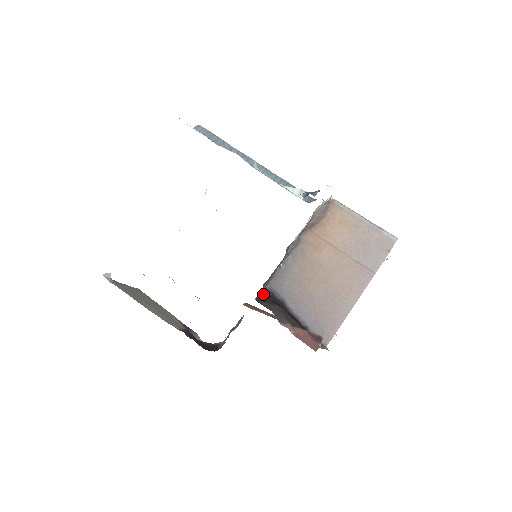
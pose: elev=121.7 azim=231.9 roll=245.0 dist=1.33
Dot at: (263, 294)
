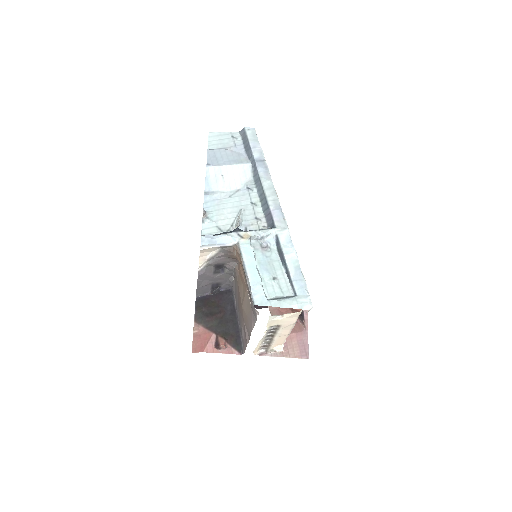
Dot at: (212, 294)
